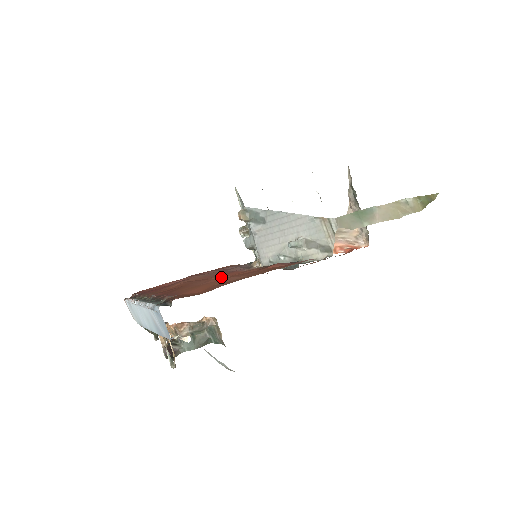
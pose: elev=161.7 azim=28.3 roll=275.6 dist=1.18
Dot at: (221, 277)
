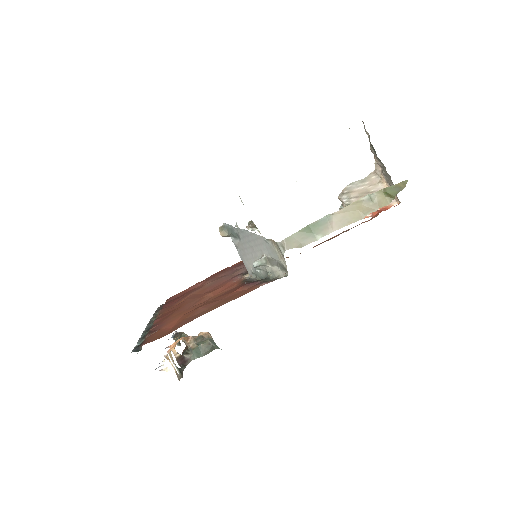
Dot at: (207, 297)
